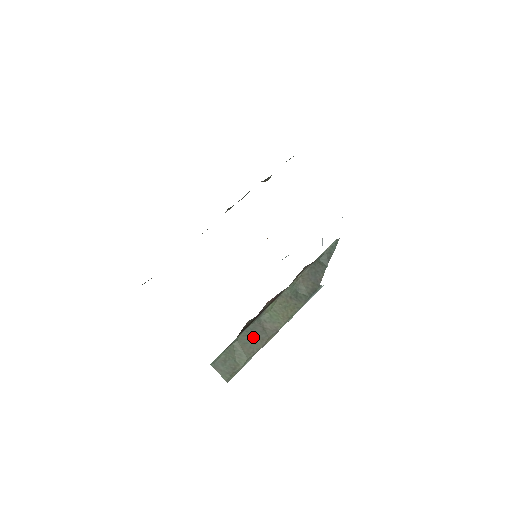
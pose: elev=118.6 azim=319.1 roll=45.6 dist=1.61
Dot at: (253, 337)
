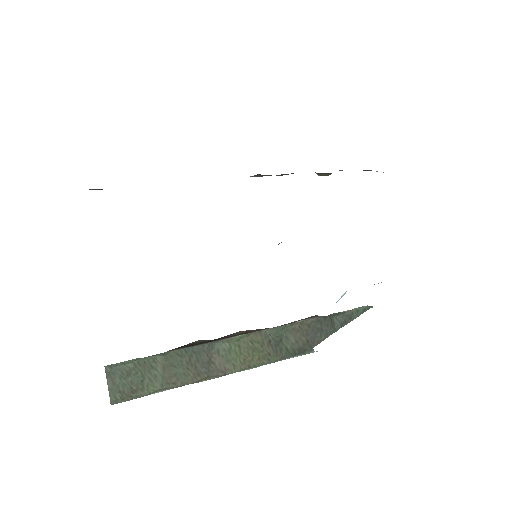
Dot at: (189, 363)
